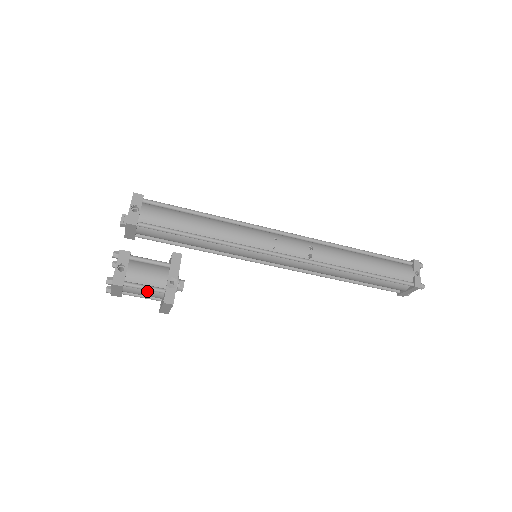
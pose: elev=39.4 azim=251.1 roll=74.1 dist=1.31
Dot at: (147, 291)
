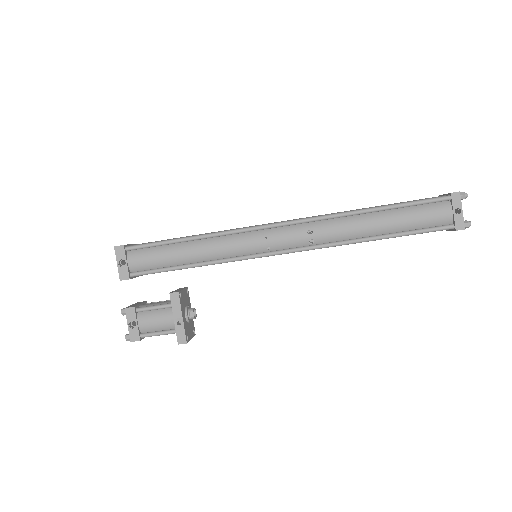
Dot at: occluded
